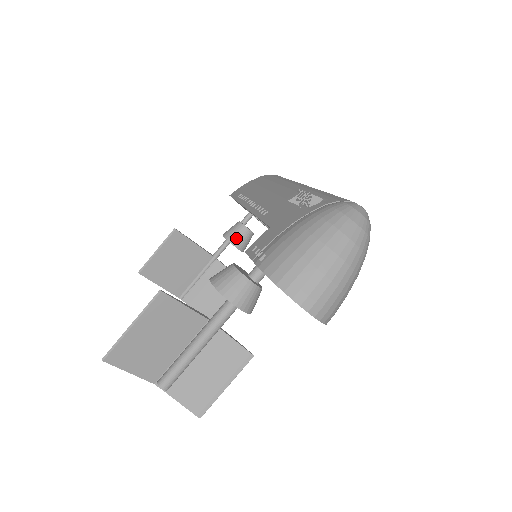
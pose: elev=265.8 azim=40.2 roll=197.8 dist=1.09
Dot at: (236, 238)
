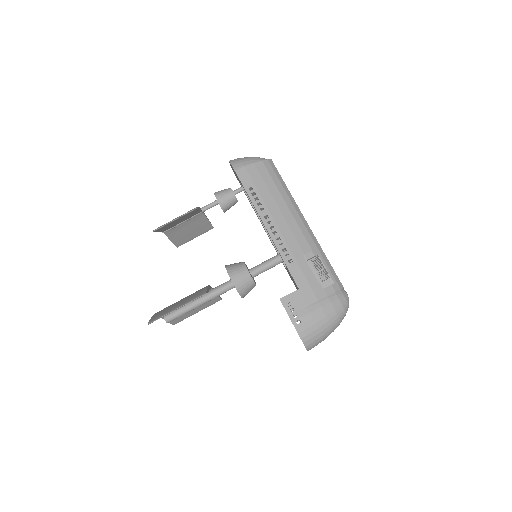
Dot at: (227, 207)
